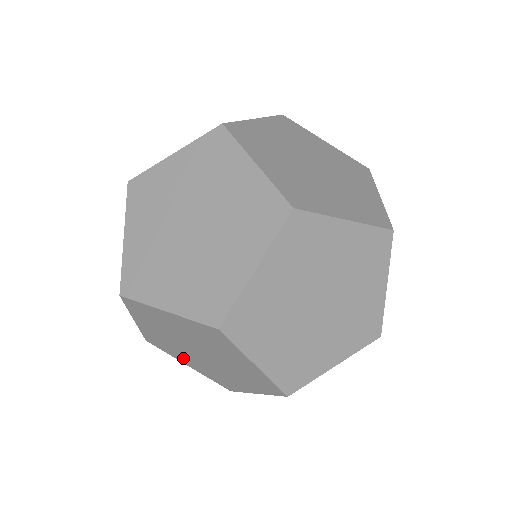
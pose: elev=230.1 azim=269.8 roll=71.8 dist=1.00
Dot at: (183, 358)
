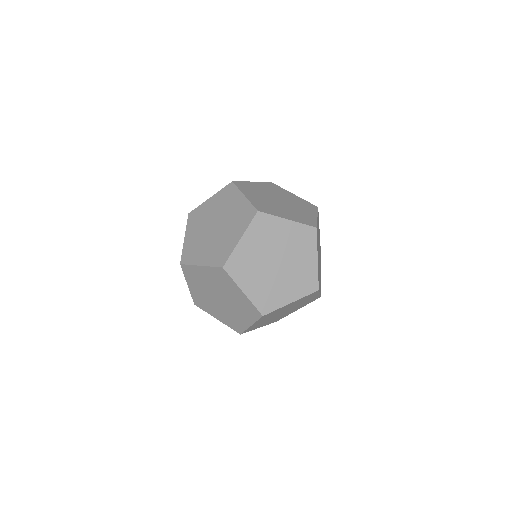
Dot at: (213, 311)
